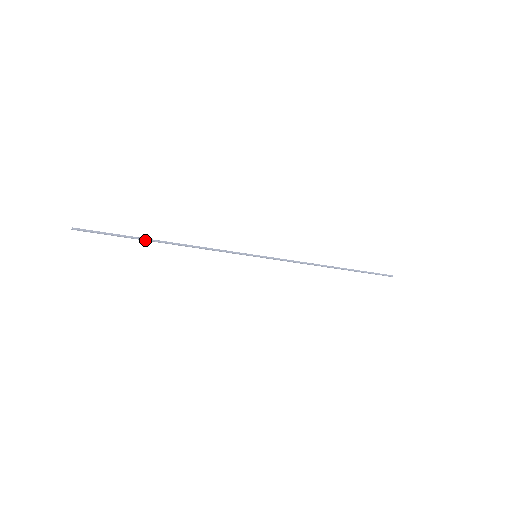
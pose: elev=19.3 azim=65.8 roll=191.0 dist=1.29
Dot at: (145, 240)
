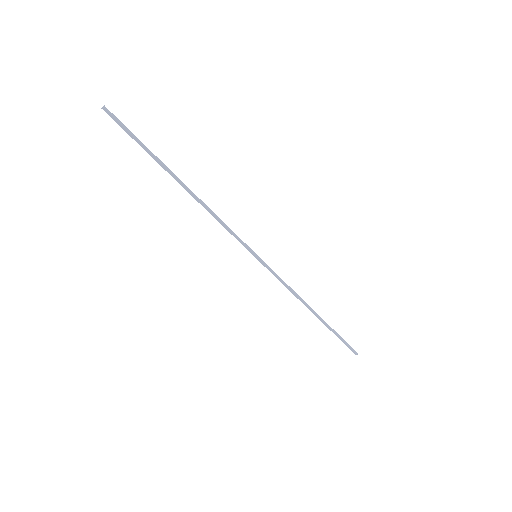
Dot at: (166, 169)
